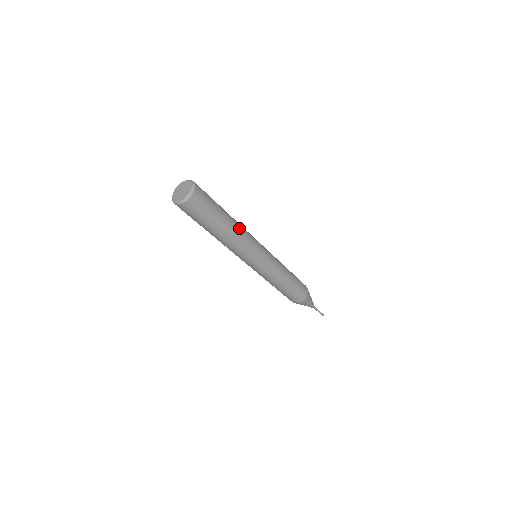
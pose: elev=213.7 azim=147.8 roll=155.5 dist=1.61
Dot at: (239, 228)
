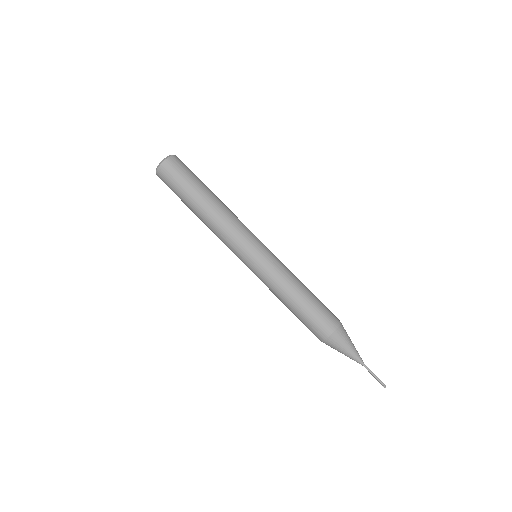
Dot at: (222, 210)
